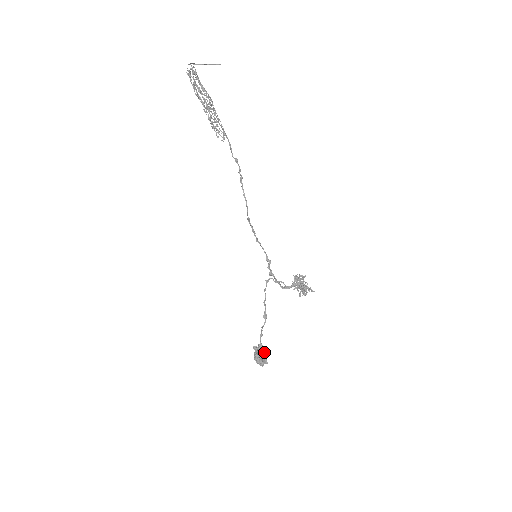
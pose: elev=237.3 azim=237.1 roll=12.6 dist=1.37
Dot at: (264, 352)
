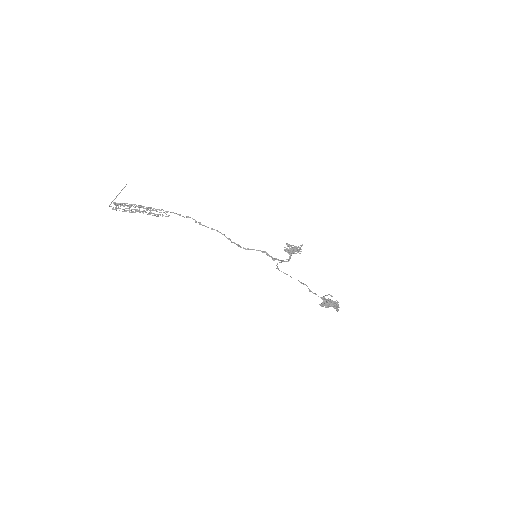
Dot at: occluded
